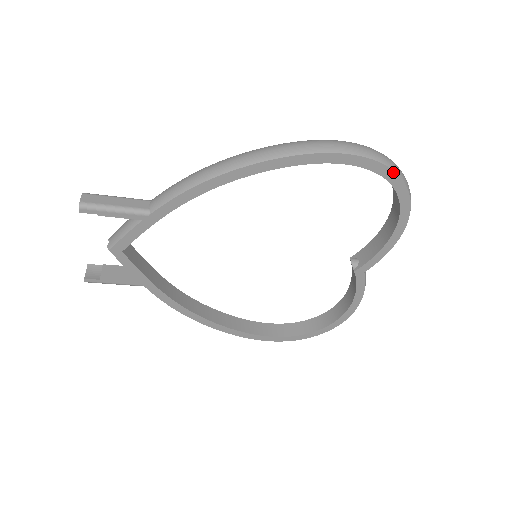
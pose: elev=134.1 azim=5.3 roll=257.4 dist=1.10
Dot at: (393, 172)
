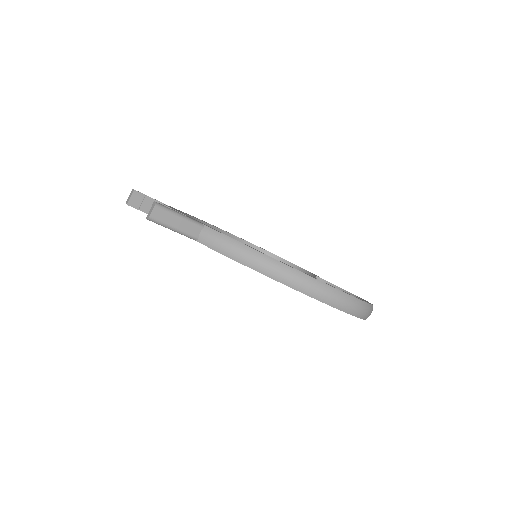
Dot at: (363, 319)
